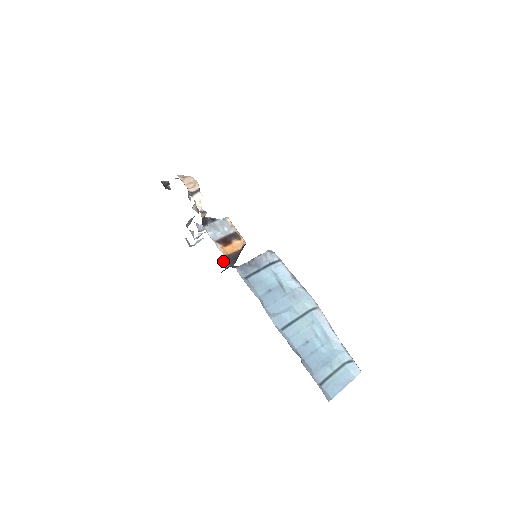
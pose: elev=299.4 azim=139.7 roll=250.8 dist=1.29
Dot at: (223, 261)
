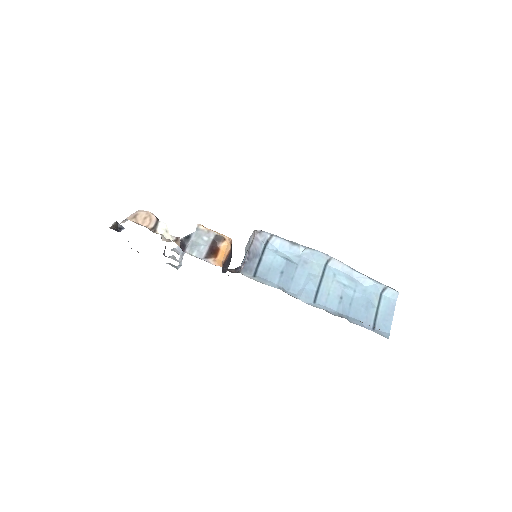
Dot at: (222, 270)
